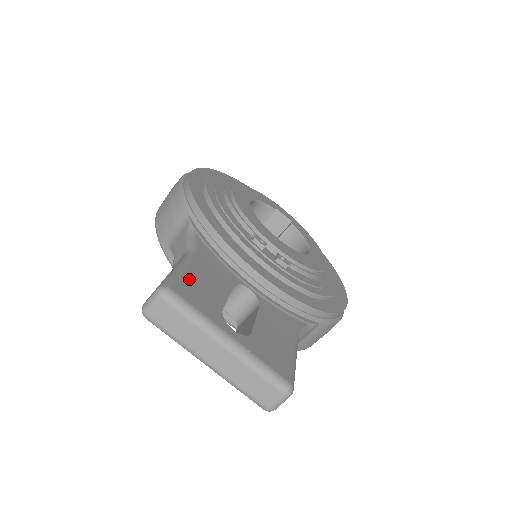
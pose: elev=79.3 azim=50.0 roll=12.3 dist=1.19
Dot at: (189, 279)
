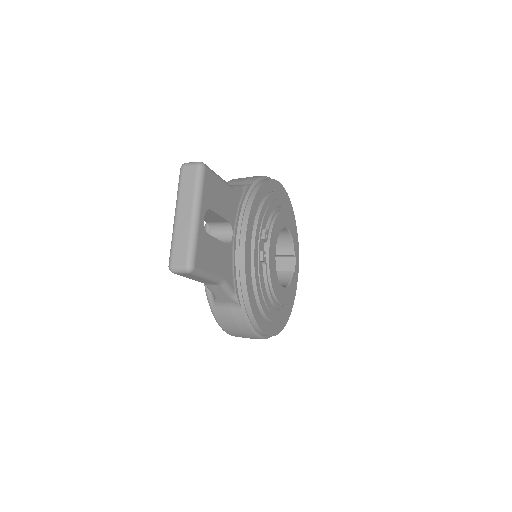
Dot at: (216, 183)
